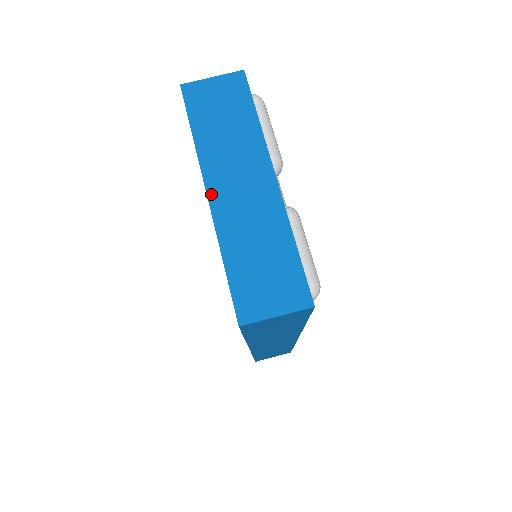
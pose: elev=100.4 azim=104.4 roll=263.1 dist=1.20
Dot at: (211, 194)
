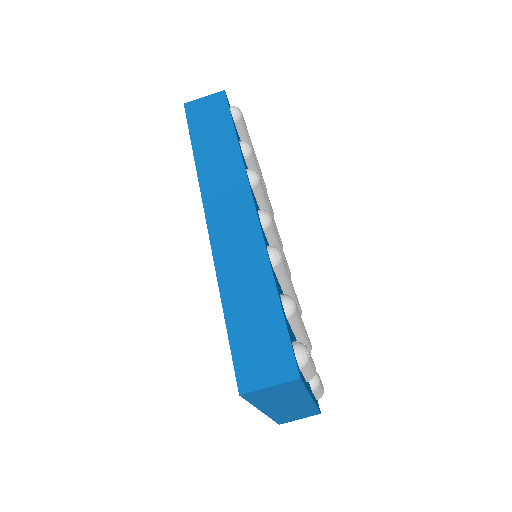
Dot at: (266, 412)
